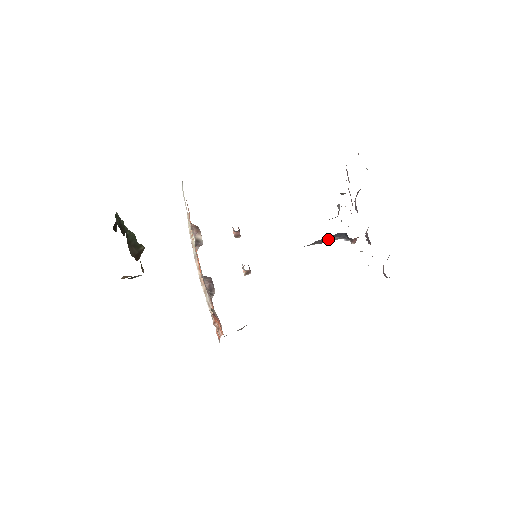
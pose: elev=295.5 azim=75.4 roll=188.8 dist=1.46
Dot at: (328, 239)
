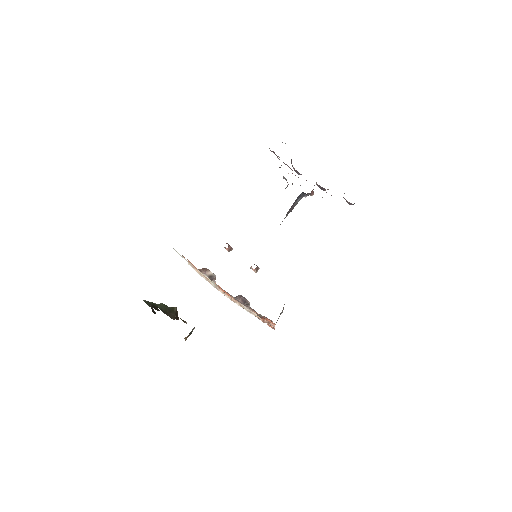
Dot at: (294, 205)
